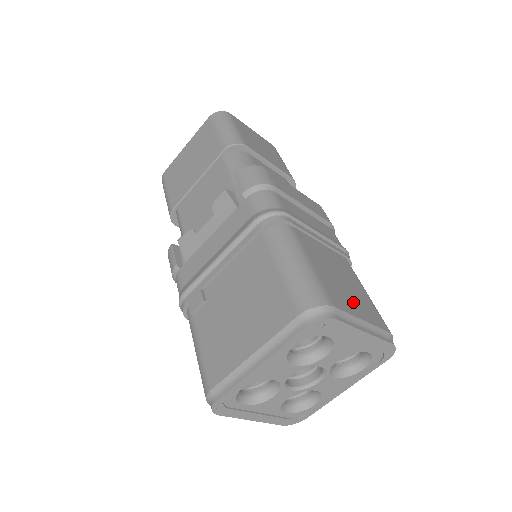
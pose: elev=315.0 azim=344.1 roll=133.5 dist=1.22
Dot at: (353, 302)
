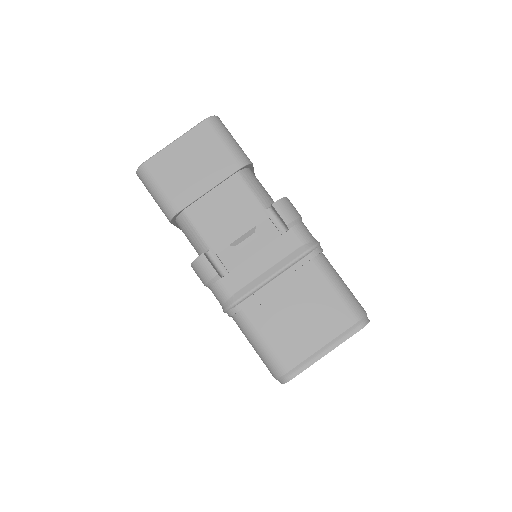
Dot at: occluded
